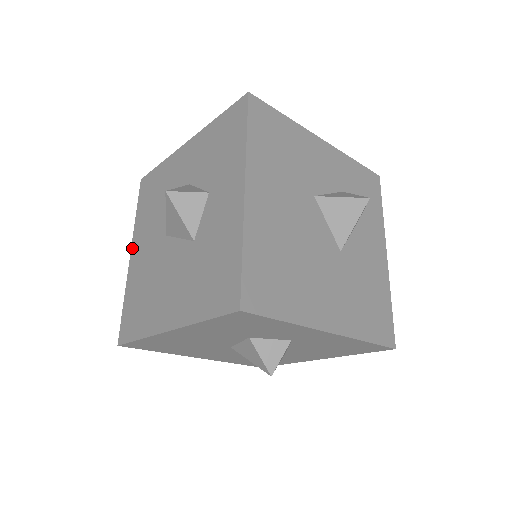
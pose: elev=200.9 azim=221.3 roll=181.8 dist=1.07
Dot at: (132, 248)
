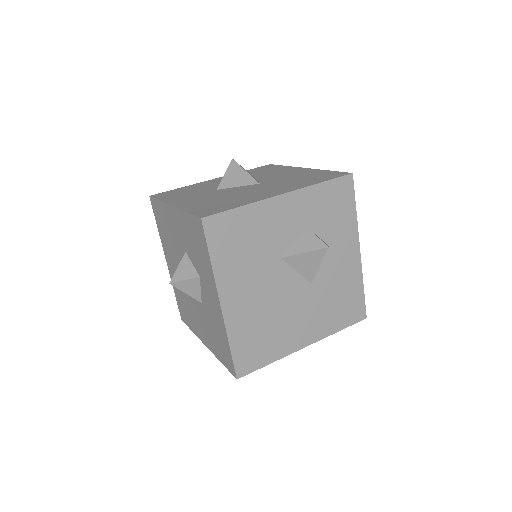
Dot at: (165, 256)
